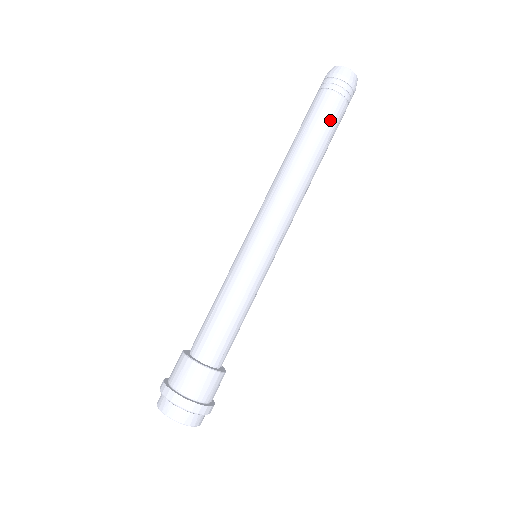
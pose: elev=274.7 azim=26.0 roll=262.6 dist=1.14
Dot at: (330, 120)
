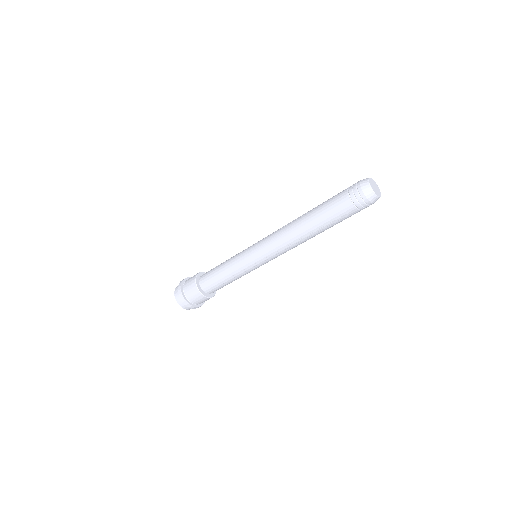
Dot at: occluded
